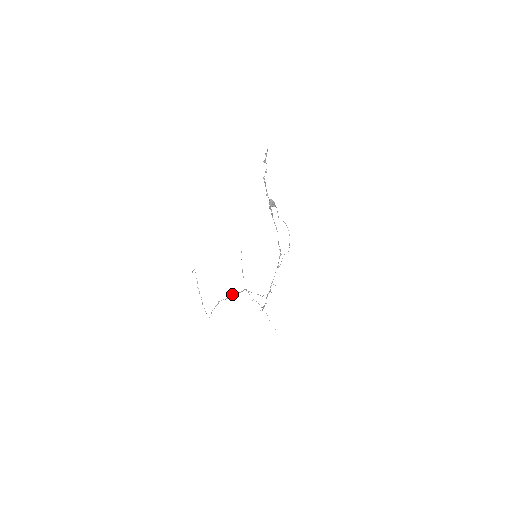
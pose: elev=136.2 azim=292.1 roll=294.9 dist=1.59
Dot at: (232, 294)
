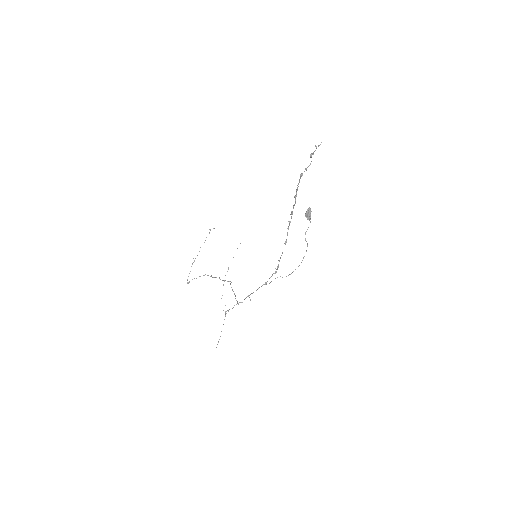
Dot at: (219, 277)
